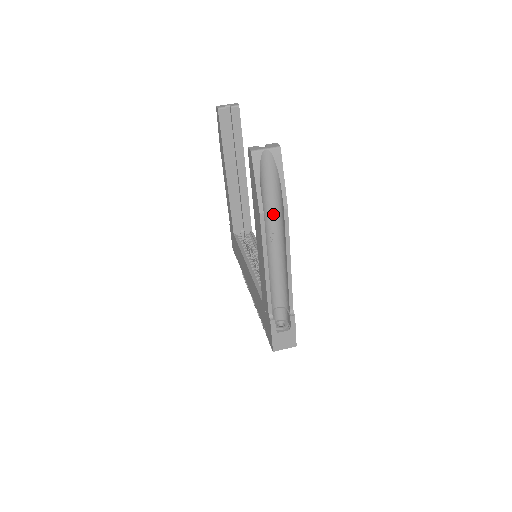
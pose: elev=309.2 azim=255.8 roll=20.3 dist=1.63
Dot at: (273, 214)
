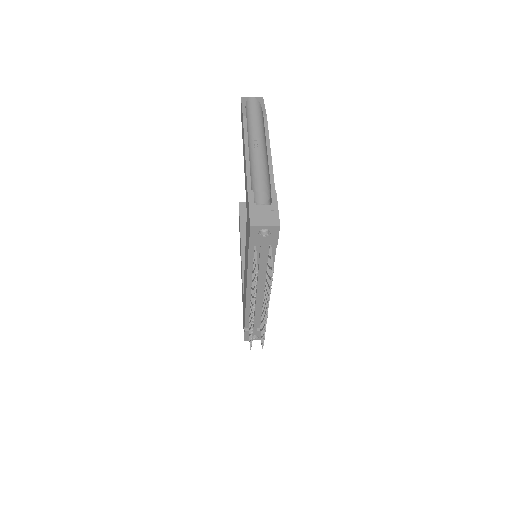
Dot at: (257, 131)
